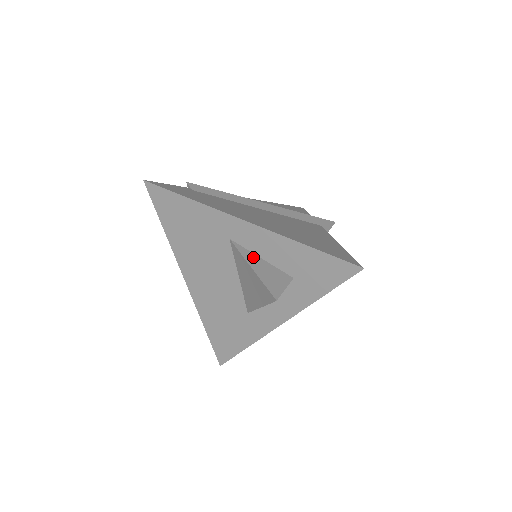
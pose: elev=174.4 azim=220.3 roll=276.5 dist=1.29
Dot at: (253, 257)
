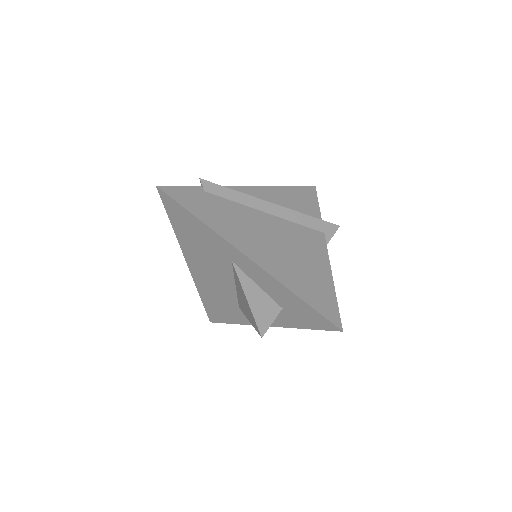
Dot at: (250, 284)
